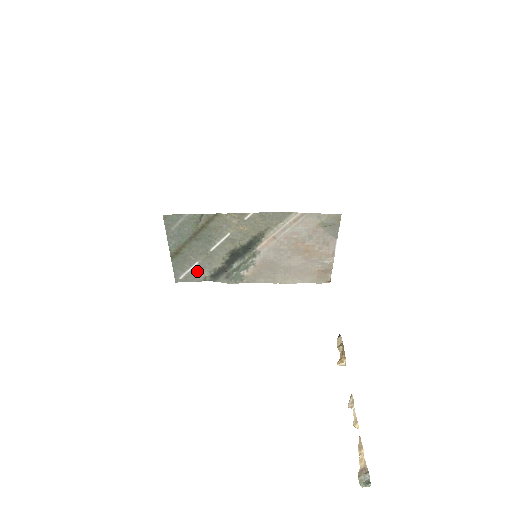
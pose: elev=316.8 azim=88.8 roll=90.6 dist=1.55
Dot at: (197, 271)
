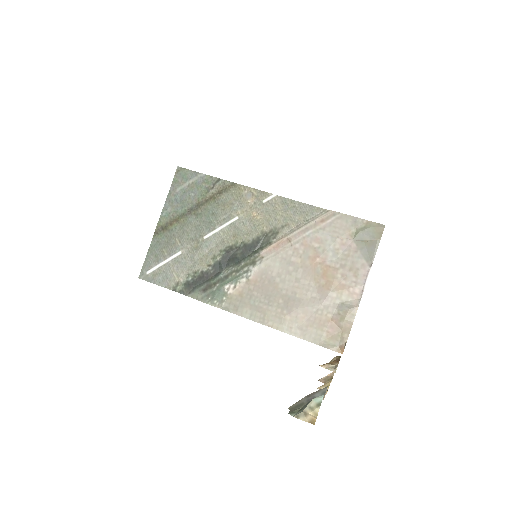
Dot at: (173, 268)
